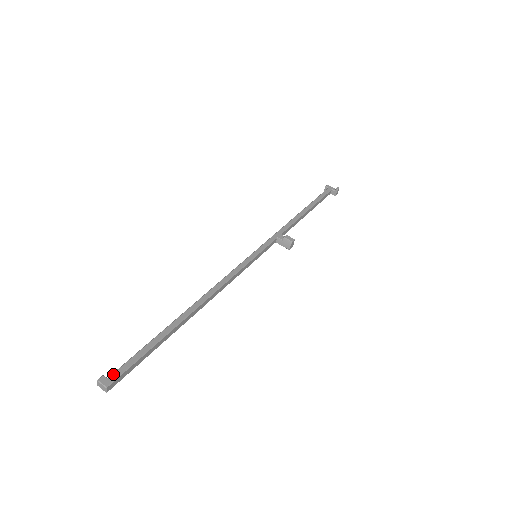
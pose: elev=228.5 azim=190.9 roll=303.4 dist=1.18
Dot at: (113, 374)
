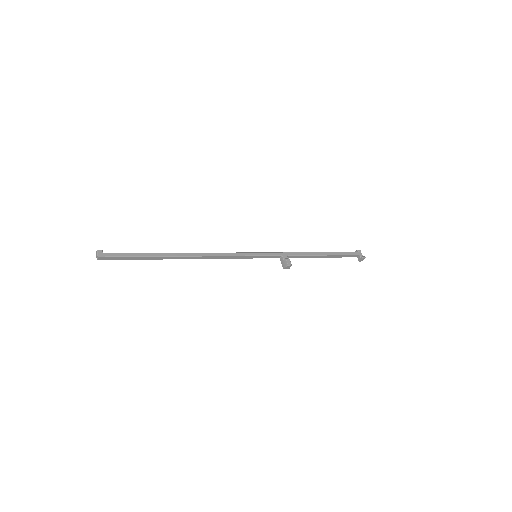
Dot at: (107, 253)
